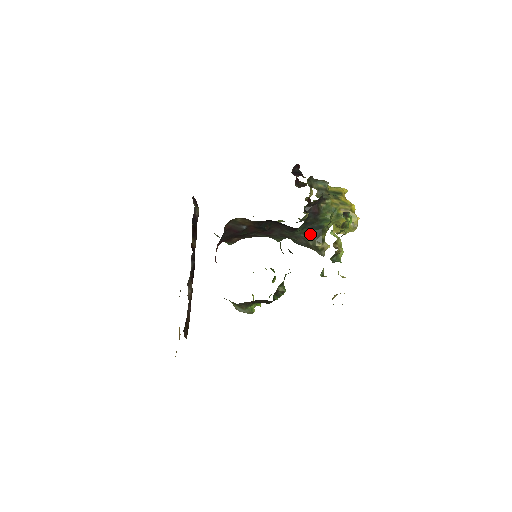
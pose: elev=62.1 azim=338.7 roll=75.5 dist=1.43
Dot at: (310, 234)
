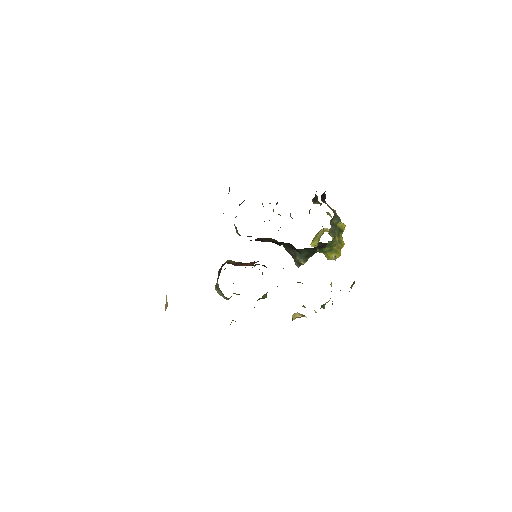
Dot at: (303, 253)
